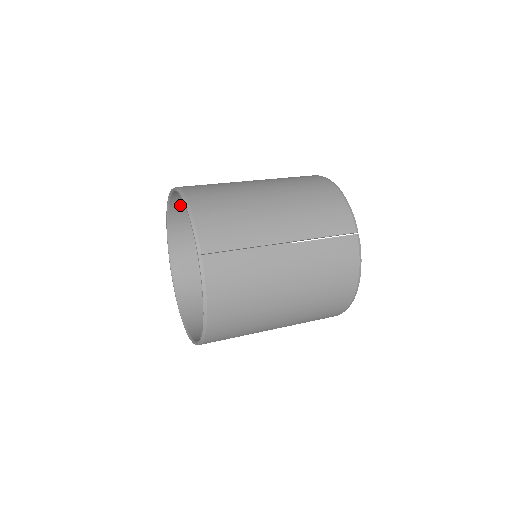
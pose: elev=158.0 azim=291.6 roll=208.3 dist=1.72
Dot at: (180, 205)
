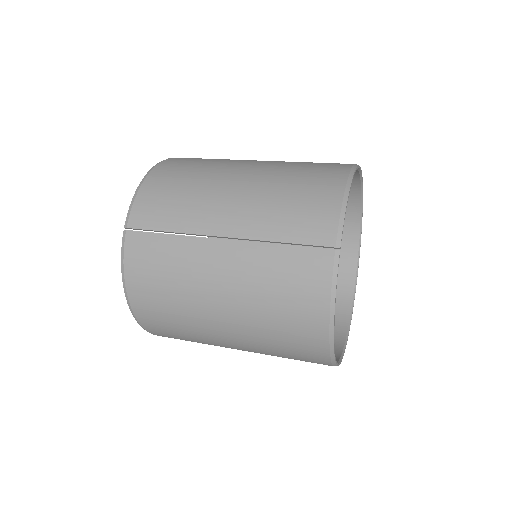
Dot at: occluded
